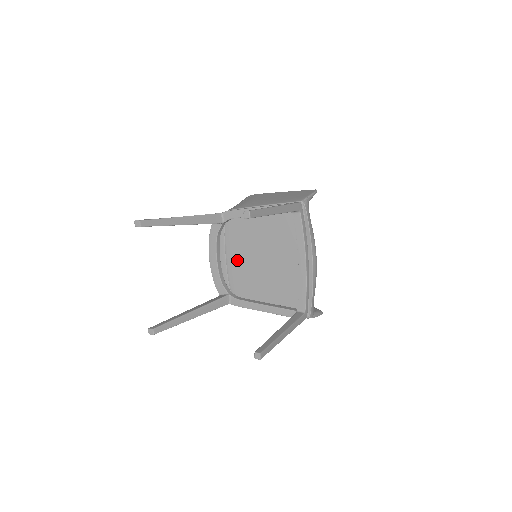
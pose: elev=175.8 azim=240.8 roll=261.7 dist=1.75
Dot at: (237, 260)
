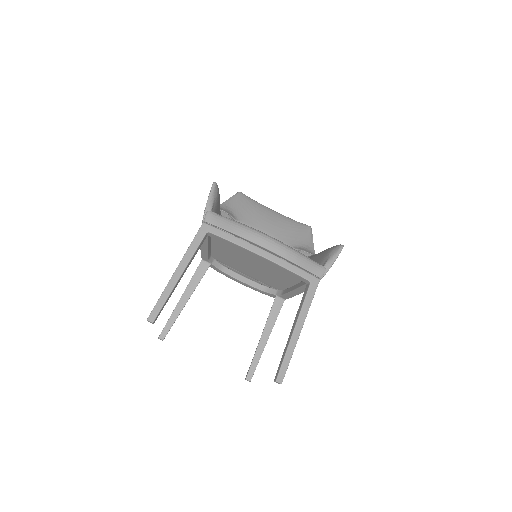
Dot at: (249, 273)
